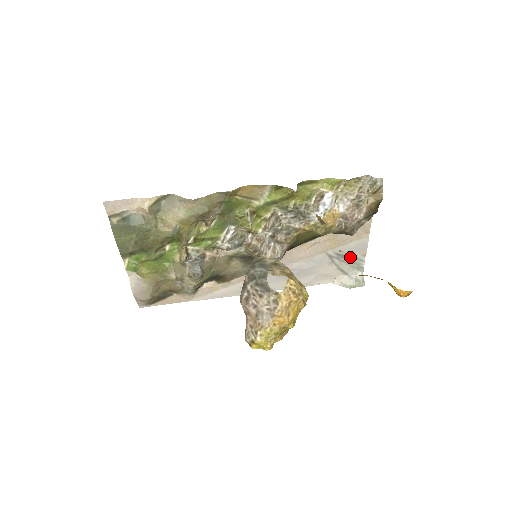
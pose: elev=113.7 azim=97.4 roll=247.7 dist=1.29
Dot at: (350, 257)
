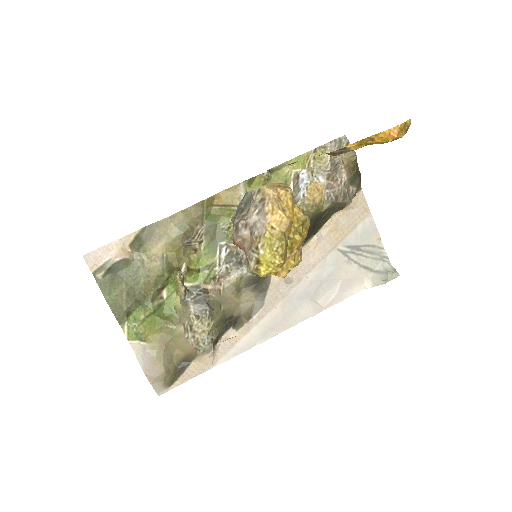
Dot at: (365, 247)
